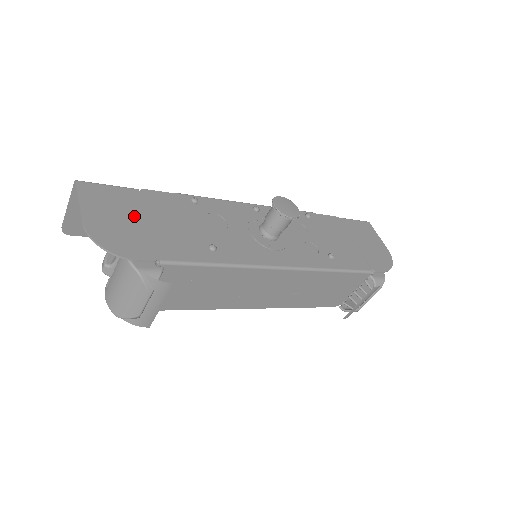
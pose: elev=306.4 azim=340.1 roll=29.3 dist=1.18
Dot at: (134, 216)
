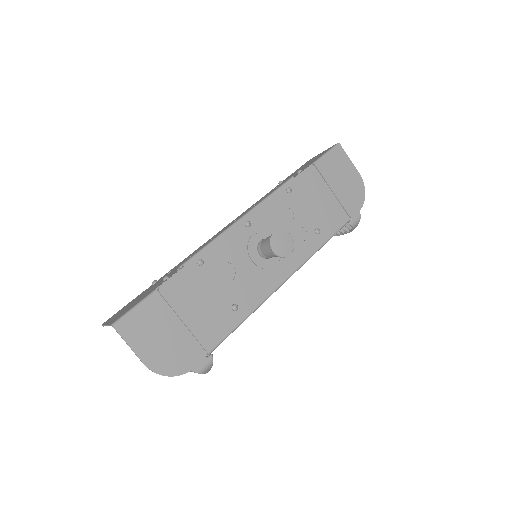
Dot at: (171, 326)
